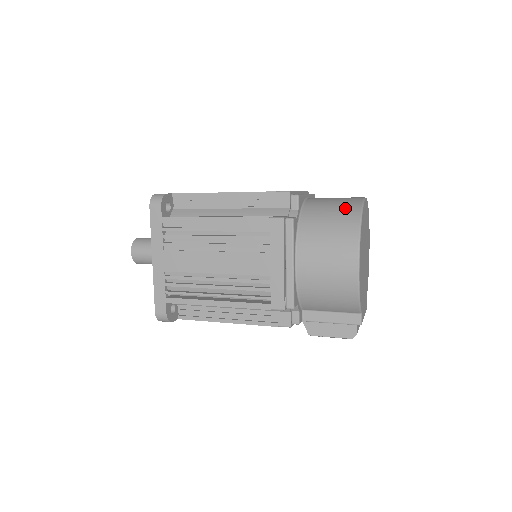
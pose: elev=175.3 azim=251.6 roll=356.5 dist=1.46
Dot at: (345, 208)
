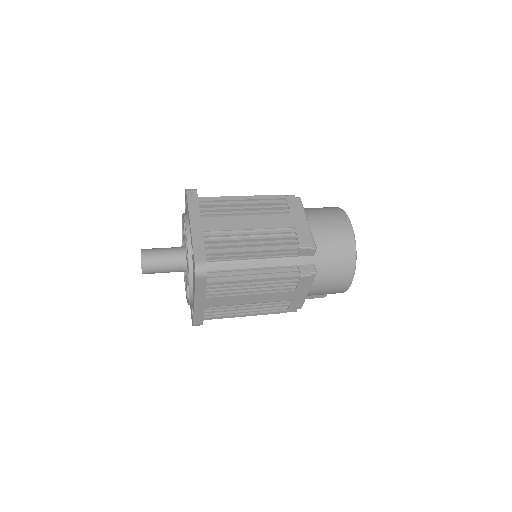
Dot at: (345, 247)
